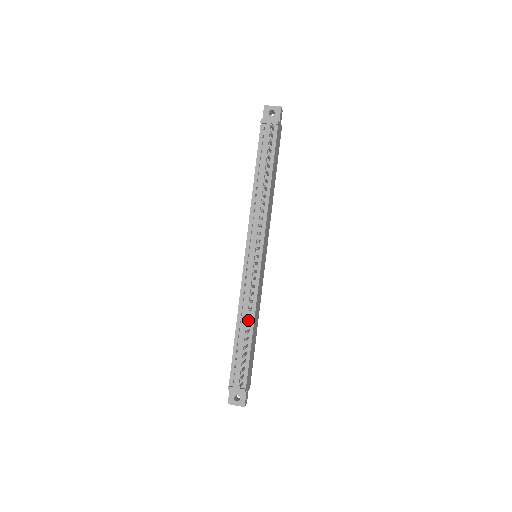
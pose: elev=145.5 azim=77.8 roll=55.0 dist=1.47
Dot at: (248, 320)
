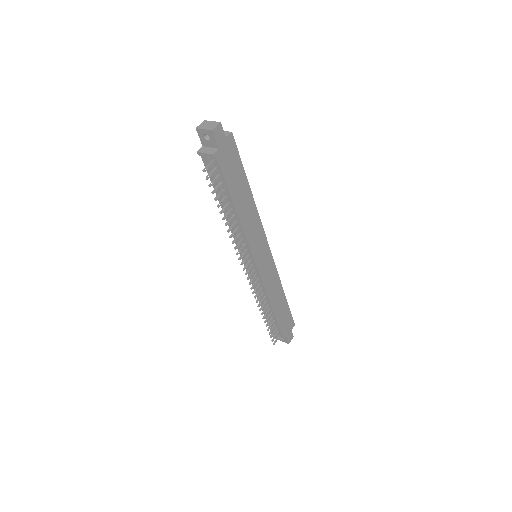
Dot at: (266, 303)
